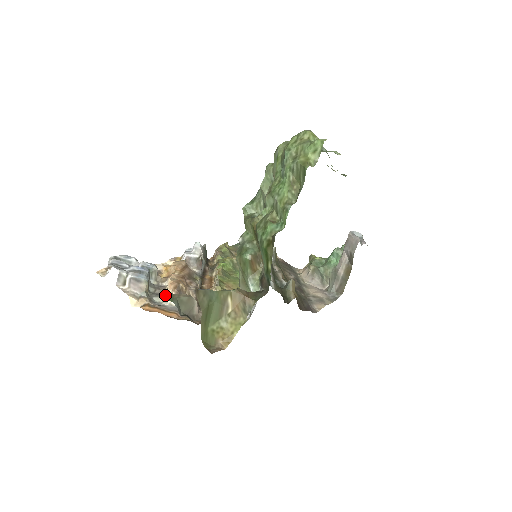
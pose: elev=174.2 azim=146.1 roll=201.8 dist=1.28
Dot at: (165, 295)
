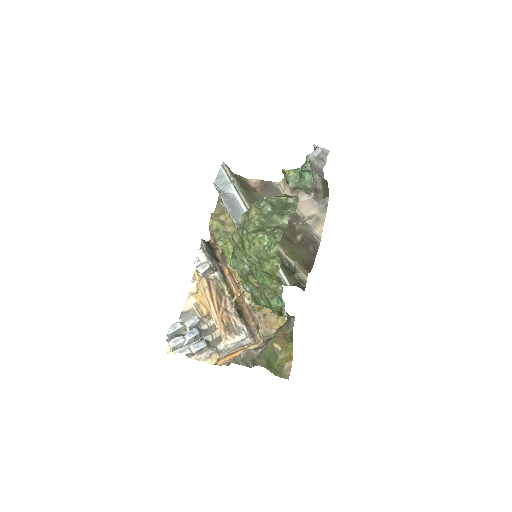
Dot at: (231, 362)
